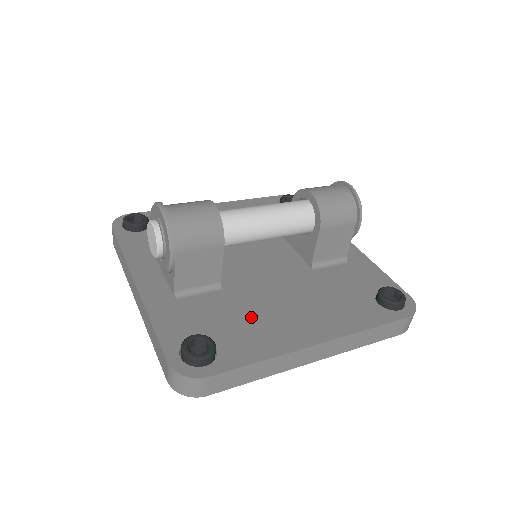
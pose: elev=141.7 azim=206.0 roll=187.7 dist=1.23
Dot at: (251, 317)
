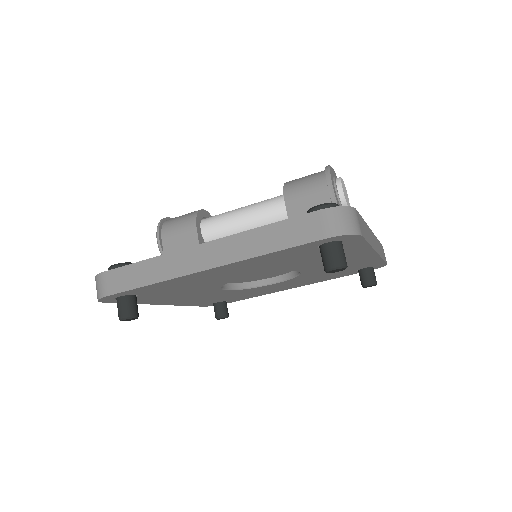
Dot at: occluded
